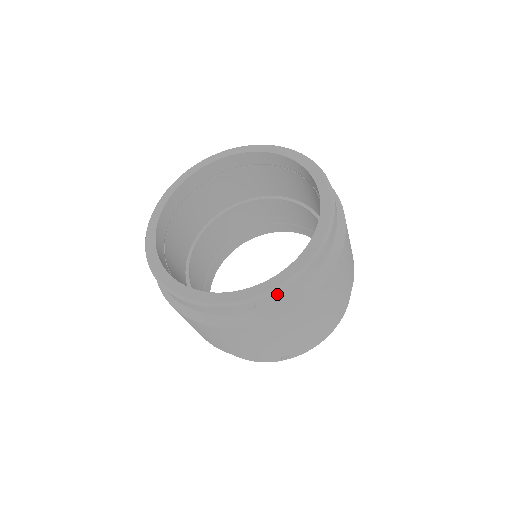
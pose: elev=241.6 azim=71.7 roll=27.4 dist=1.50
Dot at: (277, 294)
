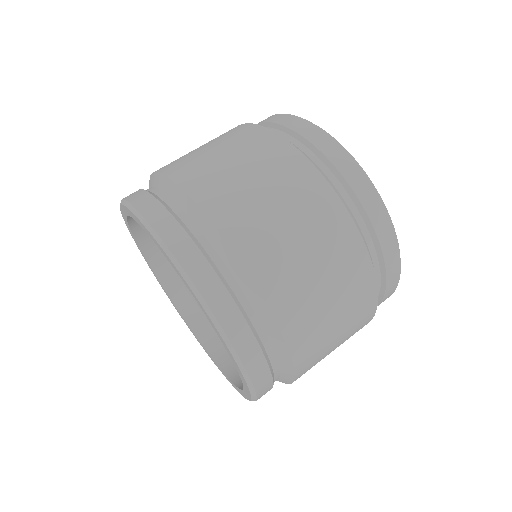
Dot at: occluded
